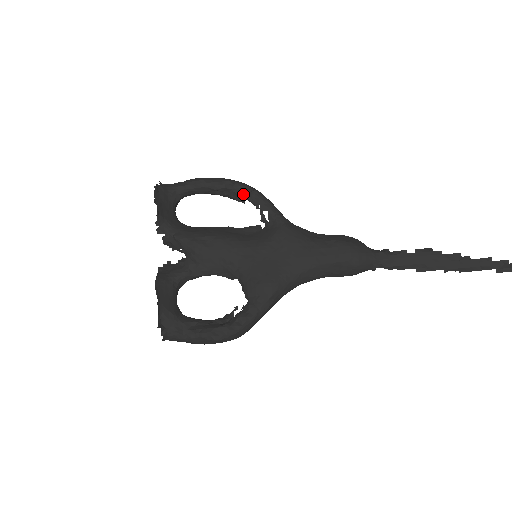
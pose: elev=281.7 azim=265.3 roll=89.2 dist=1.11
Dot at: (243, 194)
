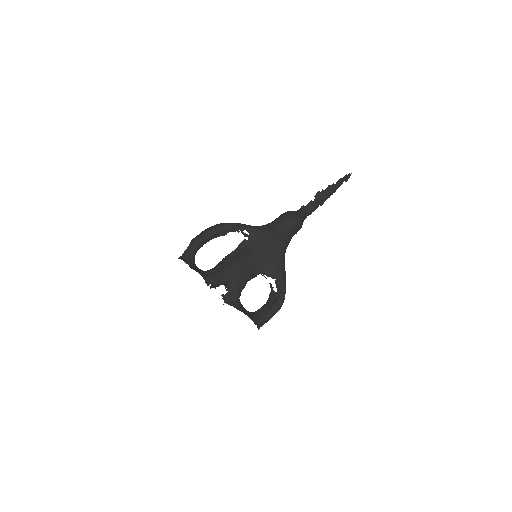
Dot at: (226, 230)
